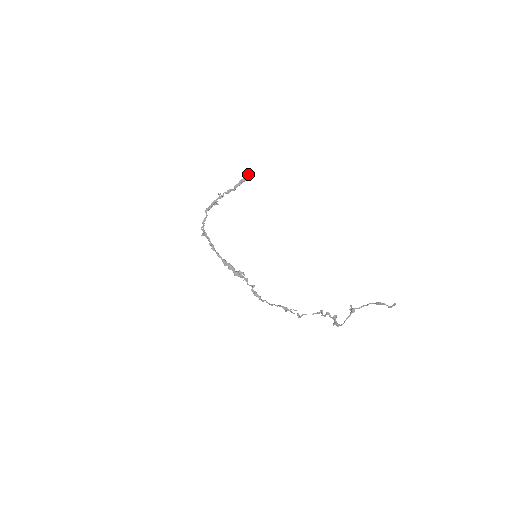
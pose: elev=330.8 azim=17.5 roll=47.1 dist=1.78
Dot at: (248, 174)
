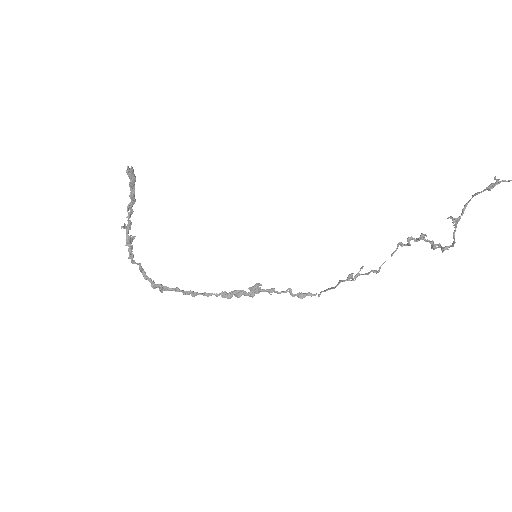
Dot at: (131, 167)
